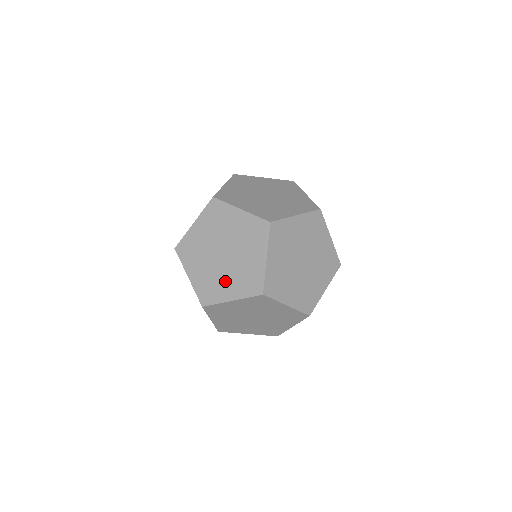
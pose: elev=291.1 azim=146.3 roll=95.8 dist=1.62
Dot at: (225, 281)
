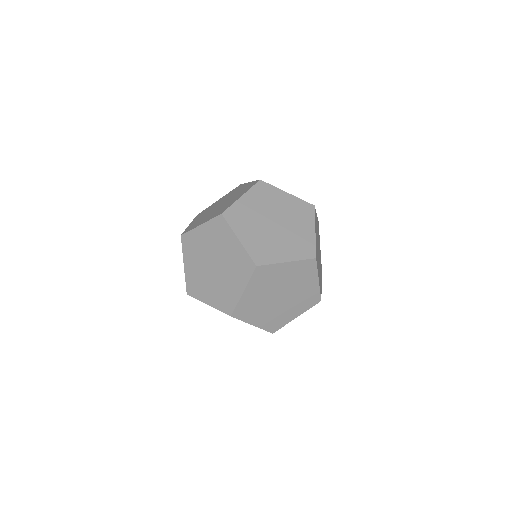
Dot at: (207, 217)
